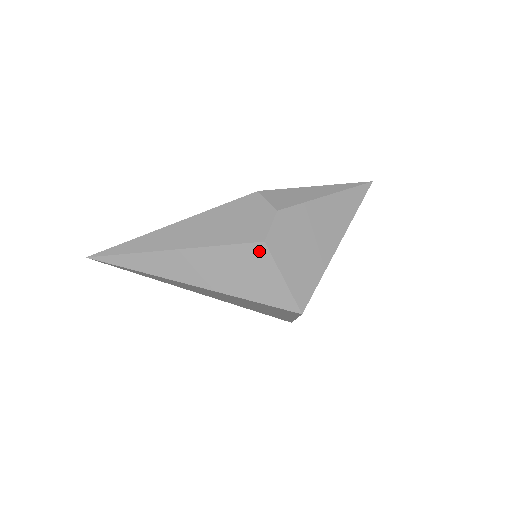
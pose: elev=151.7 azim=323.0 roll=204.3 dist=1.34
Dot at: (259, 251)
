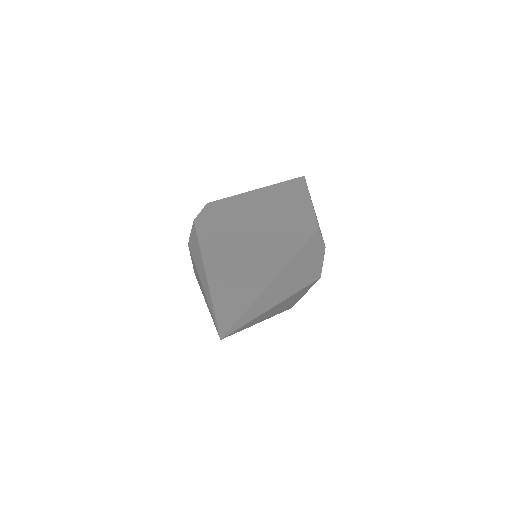
Dot at: occluded
